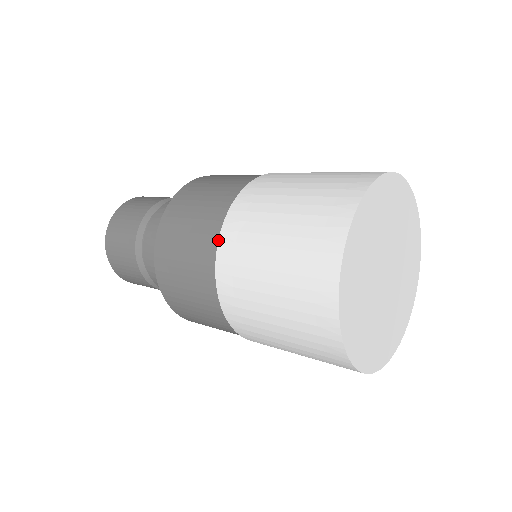
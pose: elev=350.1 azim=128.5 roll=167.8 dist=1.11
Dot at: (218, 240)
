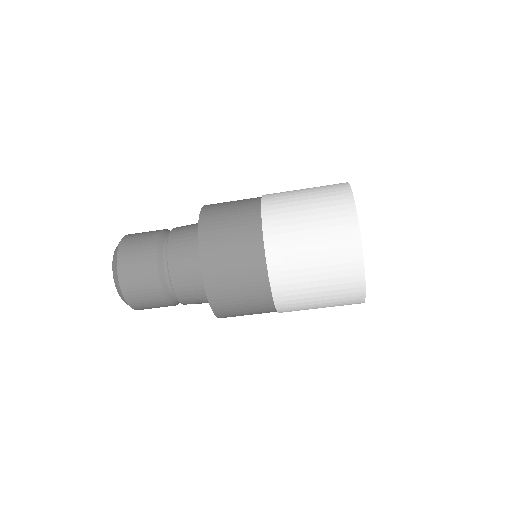
Dot at: (261, 216)
